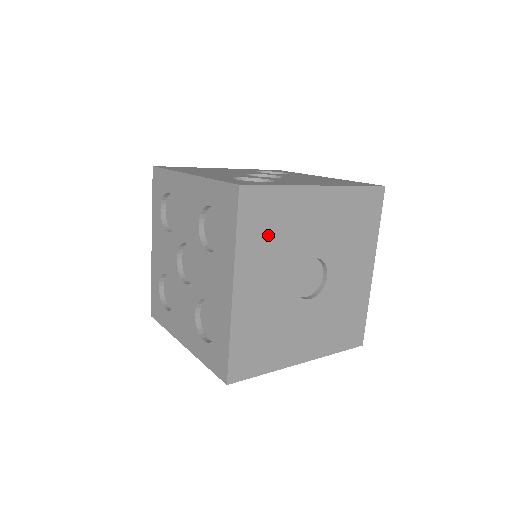
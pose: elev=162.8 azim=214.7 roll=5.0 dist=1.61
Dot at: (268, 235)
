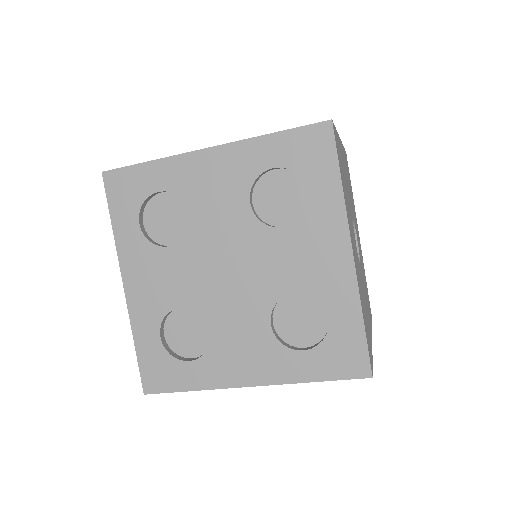
Dot at: (349, 181)
